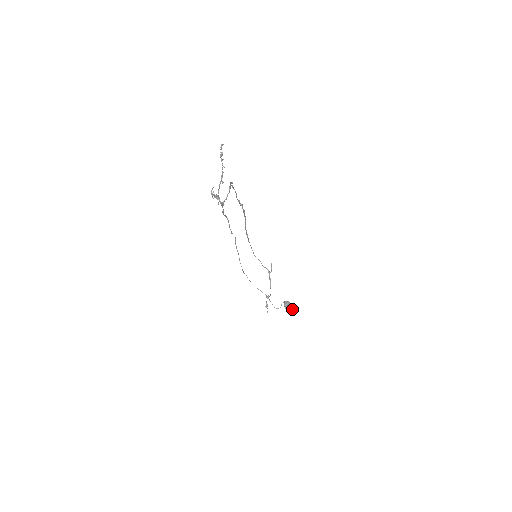
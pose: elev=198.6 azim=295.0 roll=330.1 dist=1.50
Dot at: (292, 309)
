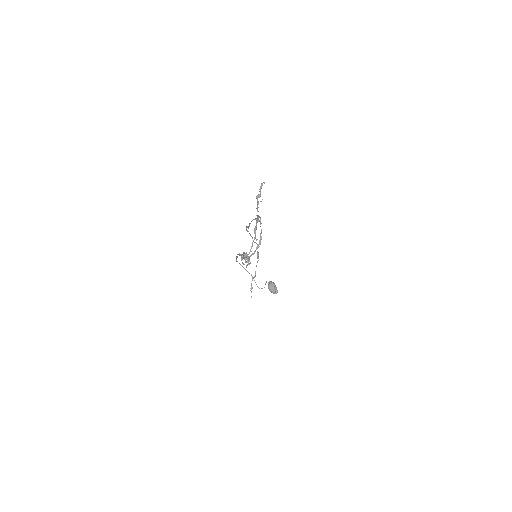
Dot at: (276, 292)
